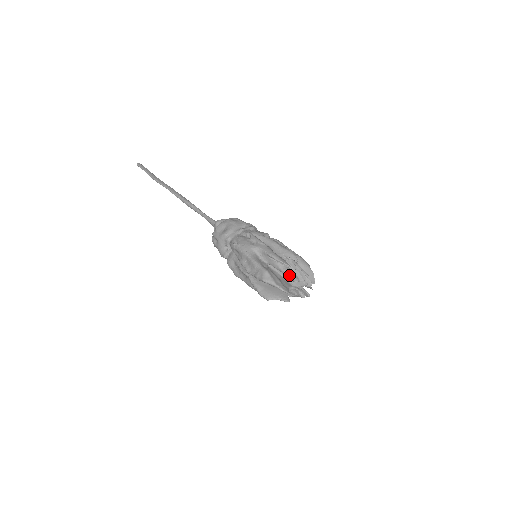
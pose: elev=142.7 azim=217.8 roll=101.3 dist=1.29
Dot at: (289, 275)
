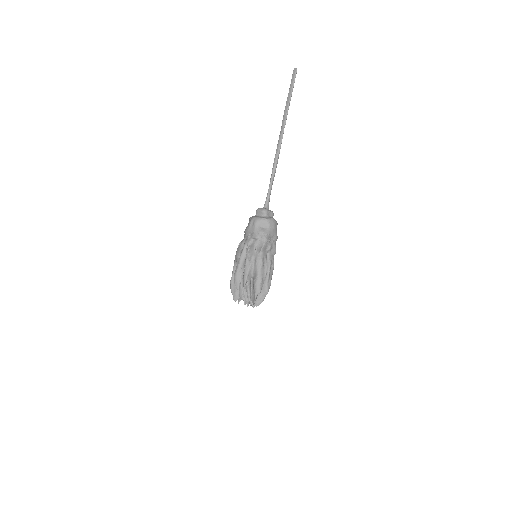
Dot at: (239, 293)
